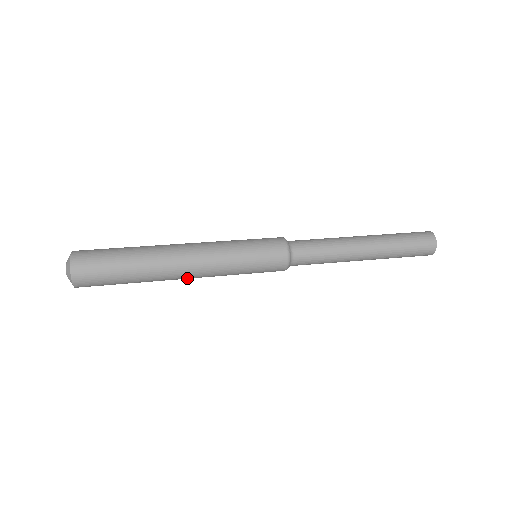
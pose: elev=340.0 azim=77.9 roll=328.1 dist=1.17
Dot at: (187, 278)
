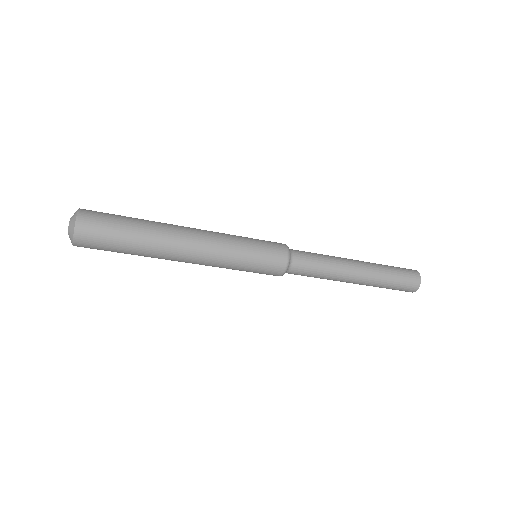
Dot at: (188, 259)
